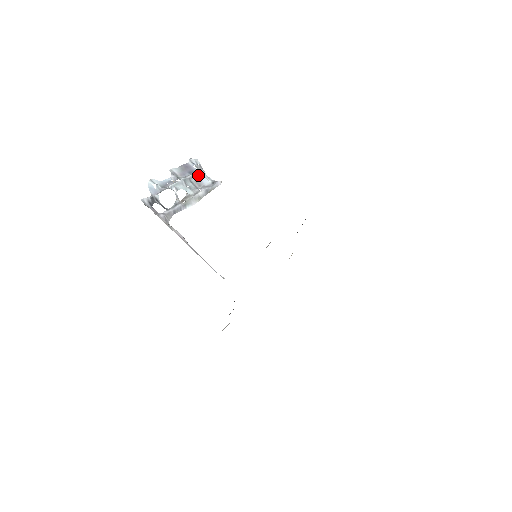
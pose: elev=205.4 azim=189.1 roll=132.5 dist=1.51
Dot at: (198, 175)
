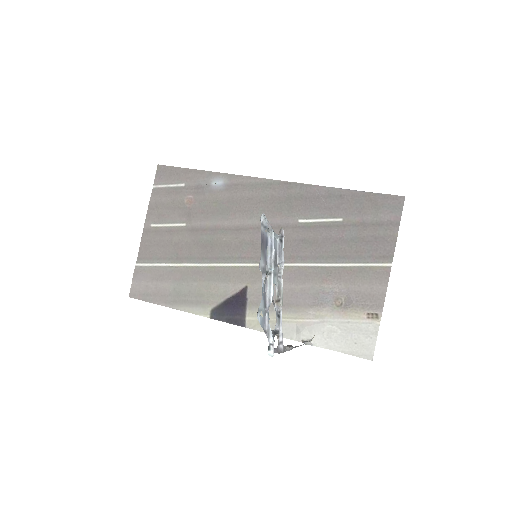
Dot at: (274, 245)
